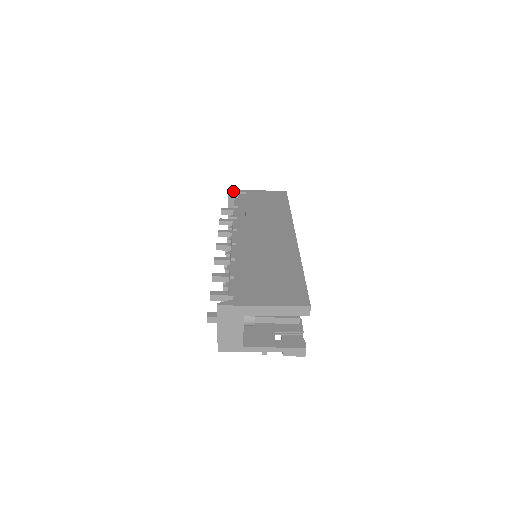
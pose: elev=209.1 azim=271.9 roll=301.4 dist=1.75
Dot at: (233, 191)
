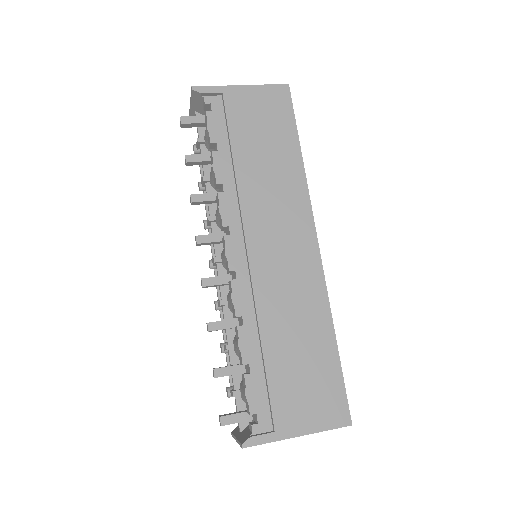
Dot at: (201, 93)
